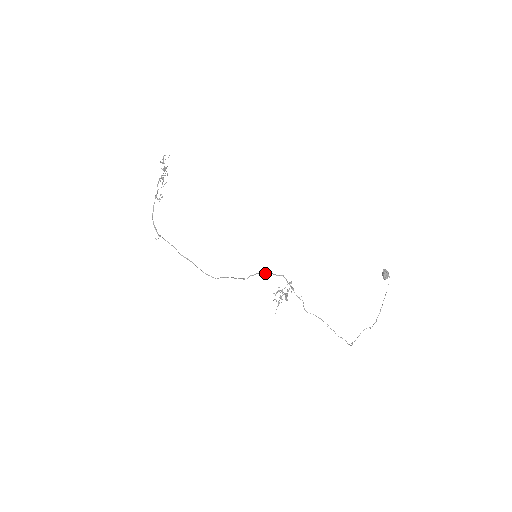
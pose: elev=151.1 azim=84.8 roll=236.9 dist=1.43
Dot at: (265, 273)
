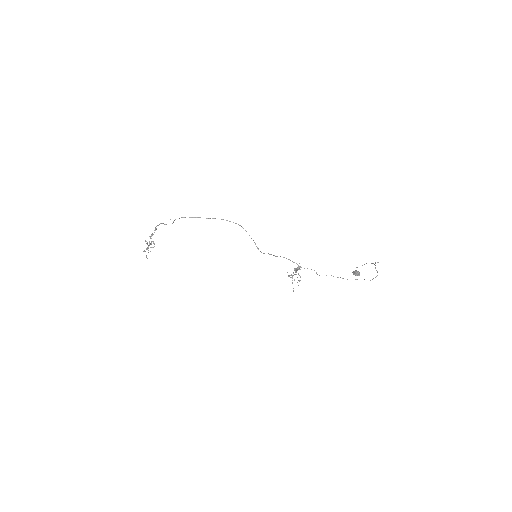
Dot at: occluded
